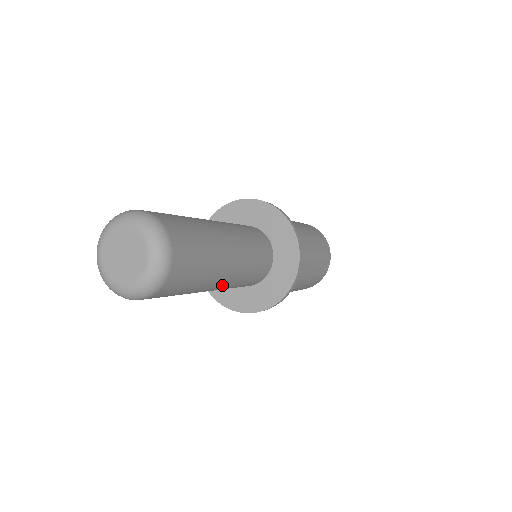
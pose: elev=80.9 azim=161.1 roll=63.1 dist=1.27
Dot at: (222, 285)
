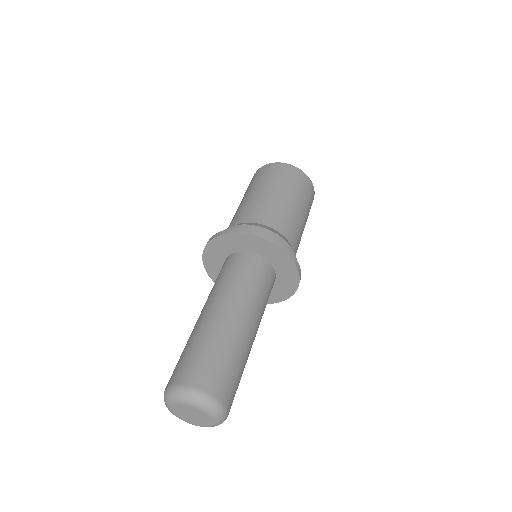
Dot at: (256, 333)
